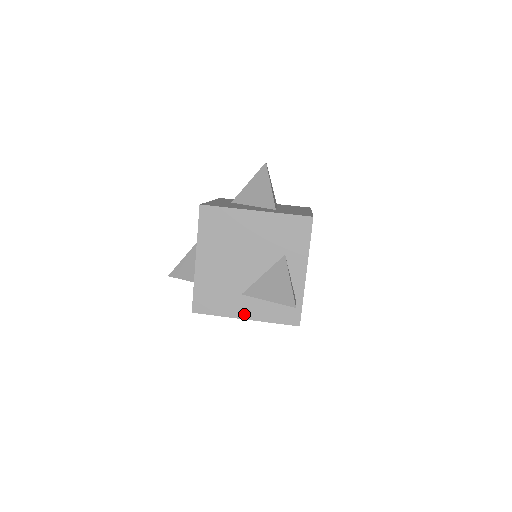
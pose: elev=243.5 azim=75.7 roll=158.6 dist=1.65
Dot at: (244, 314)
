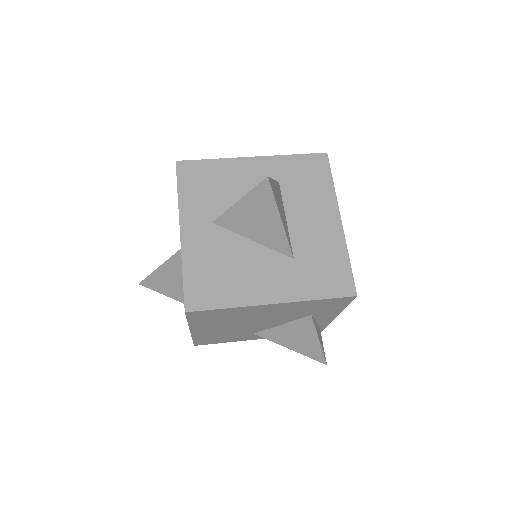
Dot at: (257, 338)
